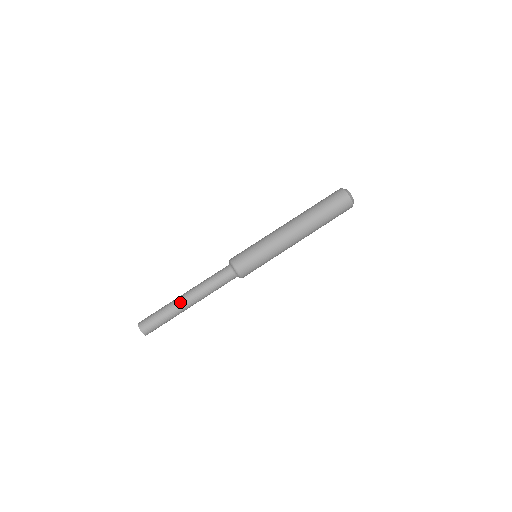
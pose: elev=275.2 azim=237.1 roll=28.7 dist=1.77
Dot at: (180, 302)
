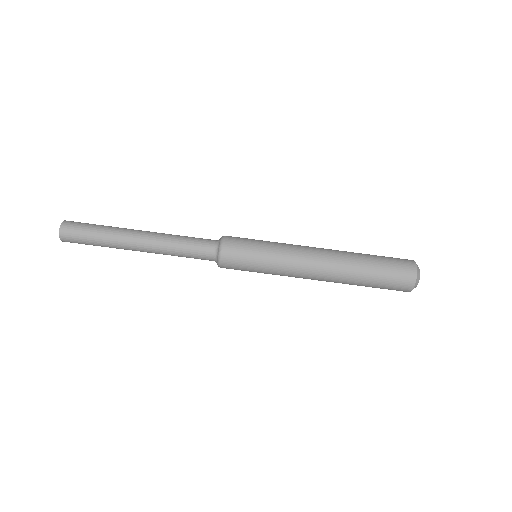
Dot at: (128, 243)
